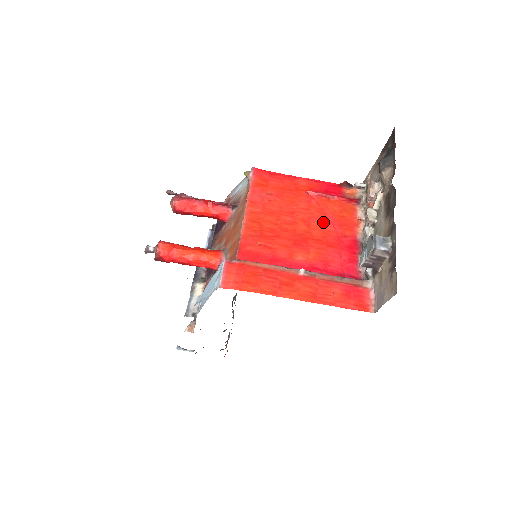
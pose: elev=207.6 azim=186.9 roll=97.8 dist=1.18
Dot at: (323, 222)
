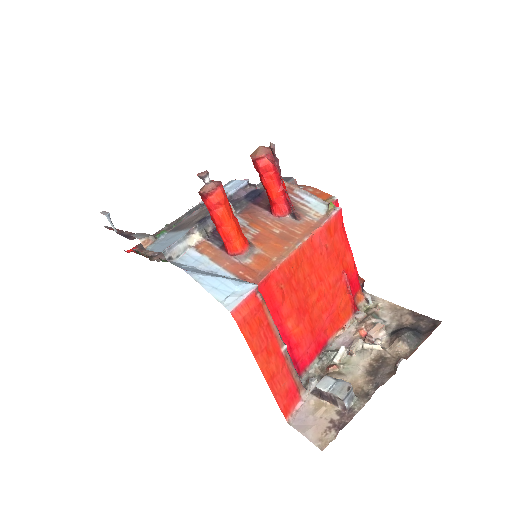
Dot at: (327, 307)
